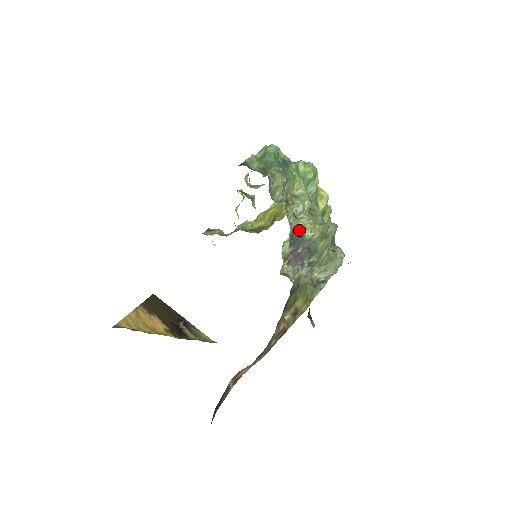
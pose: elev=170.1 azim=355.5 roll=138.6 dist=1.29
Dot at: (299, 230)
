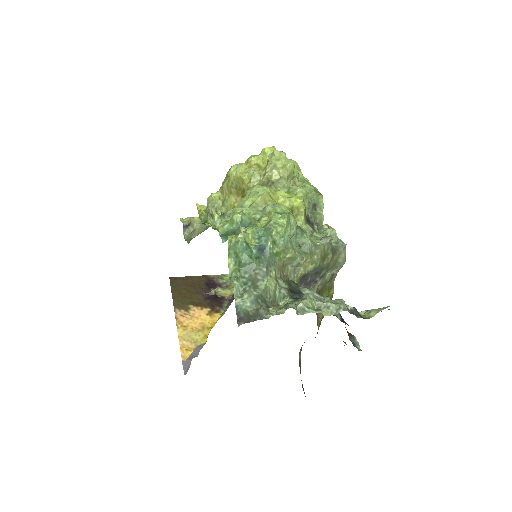
Dot at: (302, 274)
